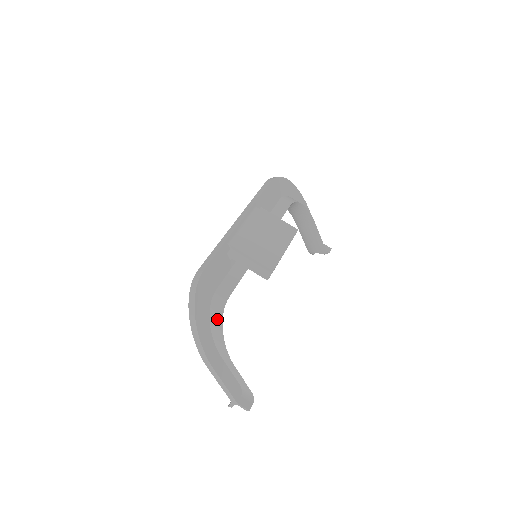
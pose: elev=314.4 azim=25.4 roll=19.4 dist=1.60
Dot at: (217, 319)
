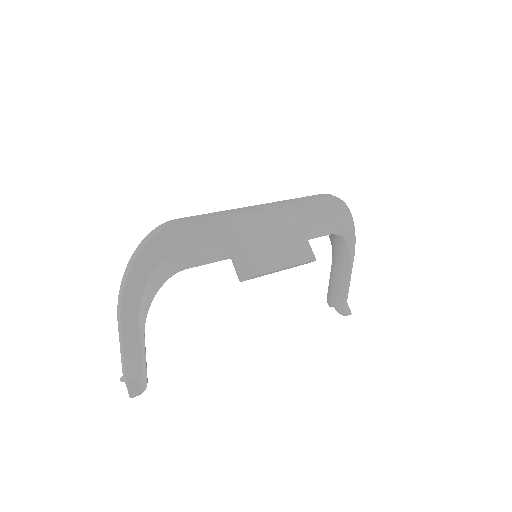
Dot at: (158, 280)
